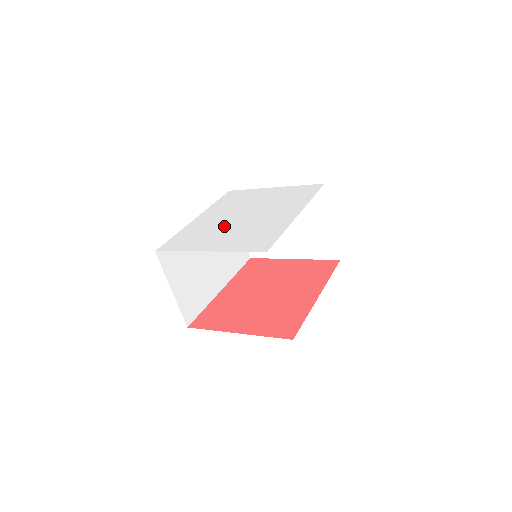
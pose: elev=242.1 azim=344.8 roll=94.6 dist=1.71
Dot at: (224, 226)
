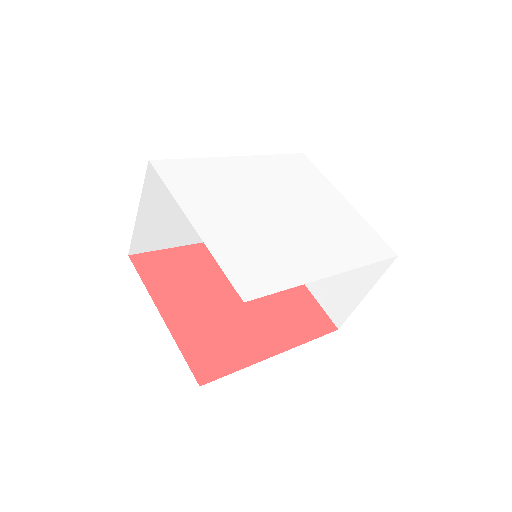
Dot at: (246, 203)
